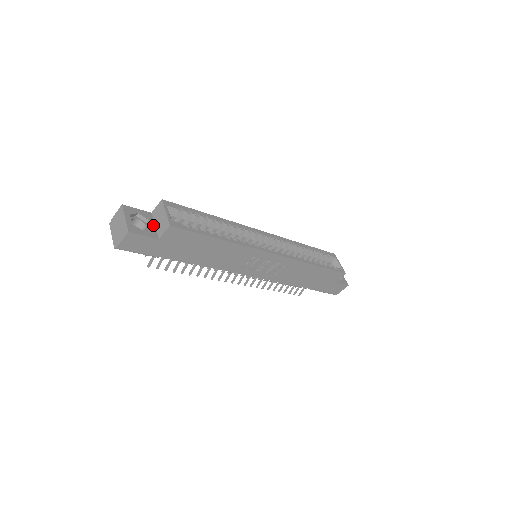
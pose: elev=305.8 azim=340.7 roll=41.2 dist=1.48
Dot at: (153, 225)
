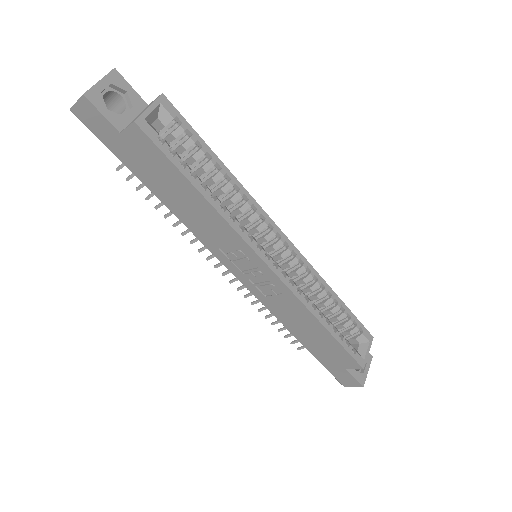
Dot at: (132, 116)
